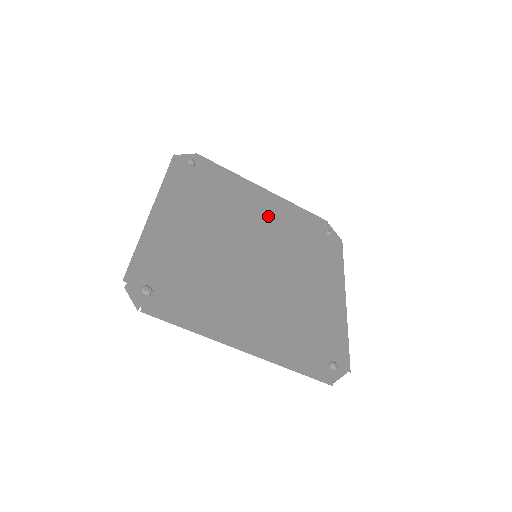
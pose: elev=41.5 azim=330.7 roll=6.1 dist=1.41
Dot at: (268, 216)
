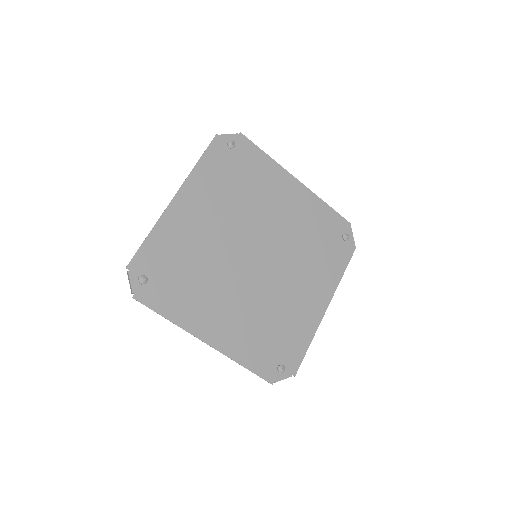
Dot at: (288, 213)
